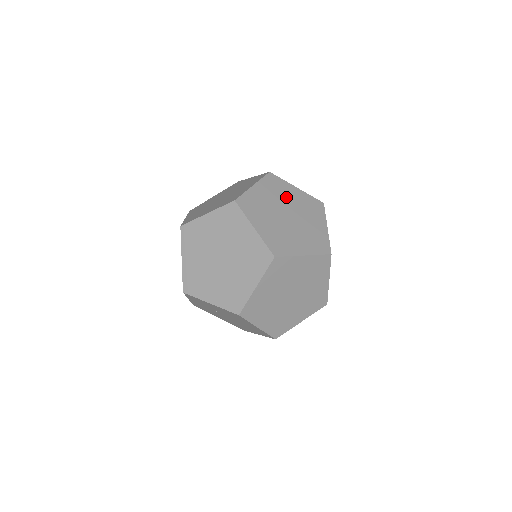
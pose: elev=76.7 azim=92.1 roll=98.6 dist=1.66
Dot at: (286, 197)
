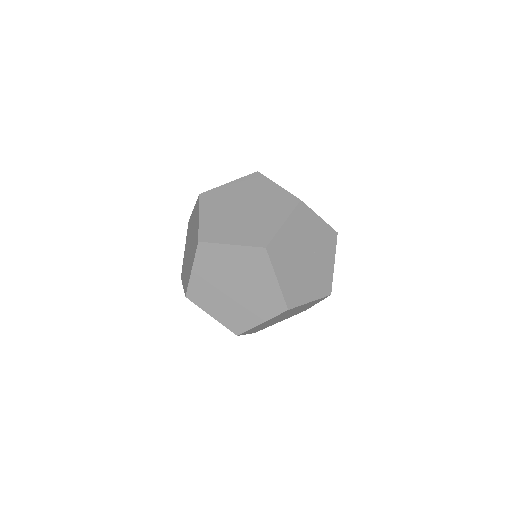
Dot at: occluded
